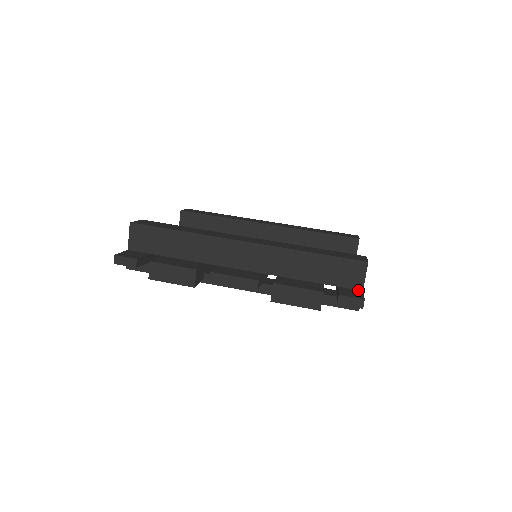
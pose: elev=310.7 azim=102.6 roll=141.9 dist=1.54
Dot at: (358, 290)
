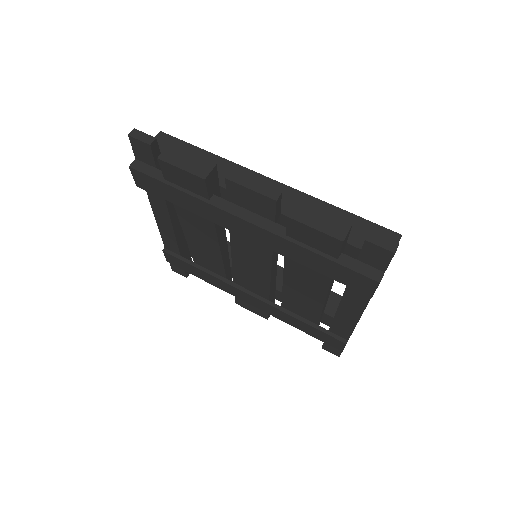
Dot at: occluded
